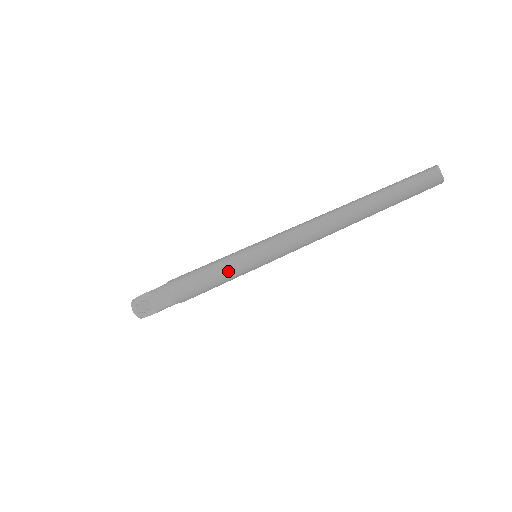
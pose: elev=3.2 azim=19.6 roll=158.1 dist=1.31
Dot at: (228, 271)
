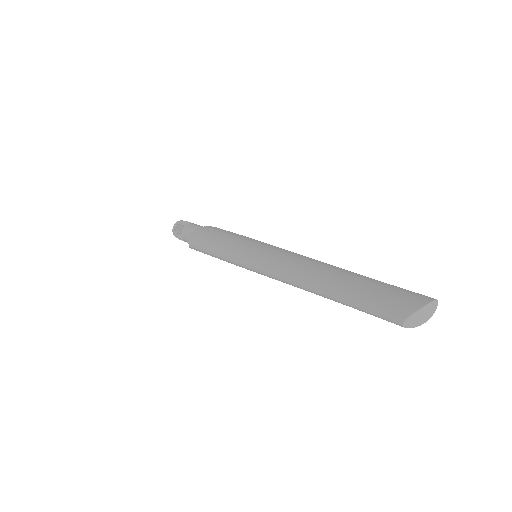
Dot at: (226, 261)
